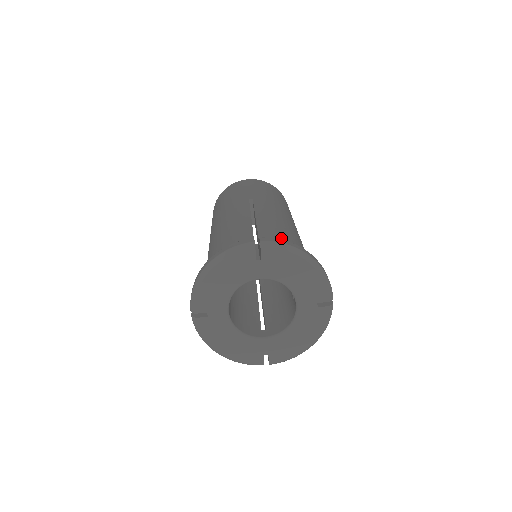
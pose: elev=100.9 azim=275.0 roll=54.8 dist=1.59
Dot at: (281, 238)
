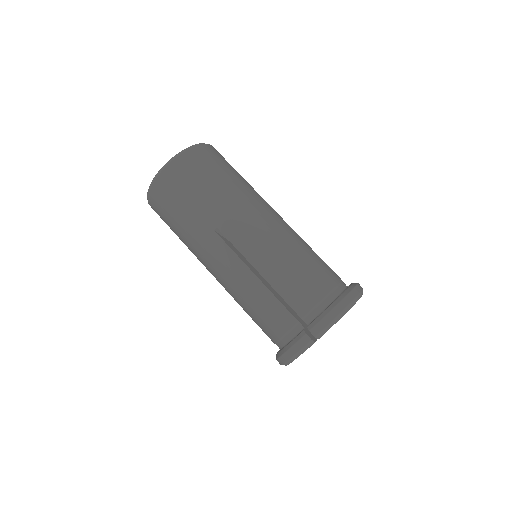
Dot at: (304, 291)
